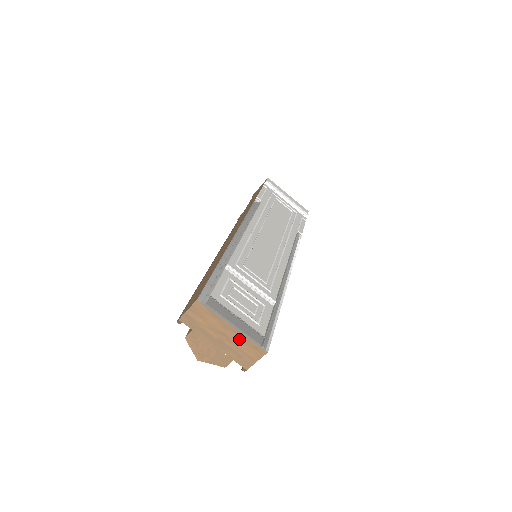
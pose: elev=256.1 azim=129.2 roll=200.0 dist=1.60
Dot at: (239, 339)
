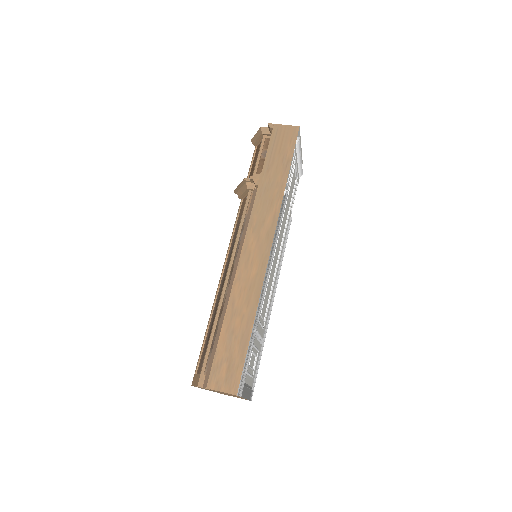
Dot at: (239, 397)
